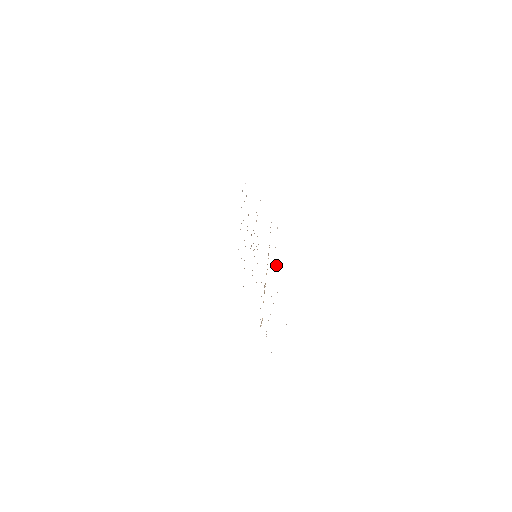
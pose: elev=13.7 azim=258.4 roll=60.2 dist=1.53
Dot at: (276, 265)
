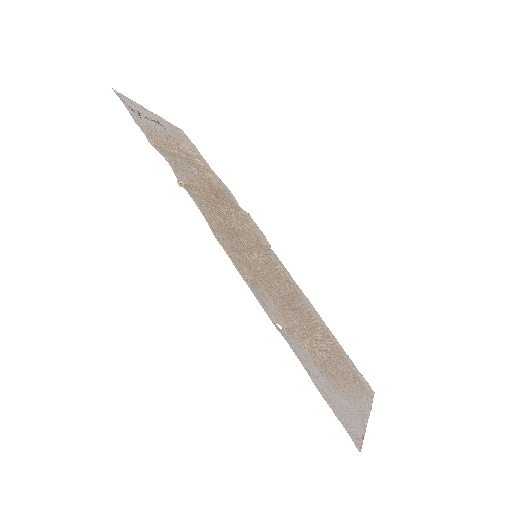
Dot at: (200, 168)
